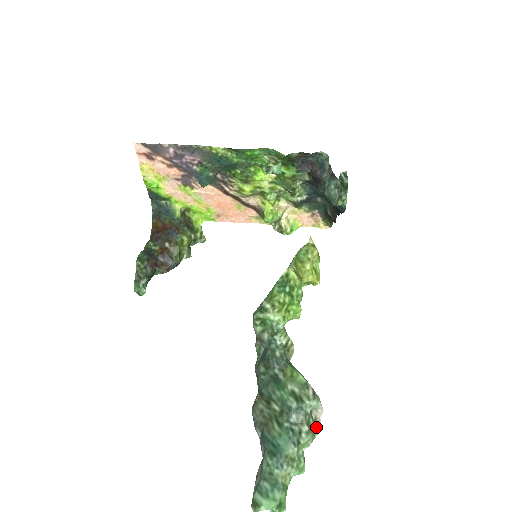
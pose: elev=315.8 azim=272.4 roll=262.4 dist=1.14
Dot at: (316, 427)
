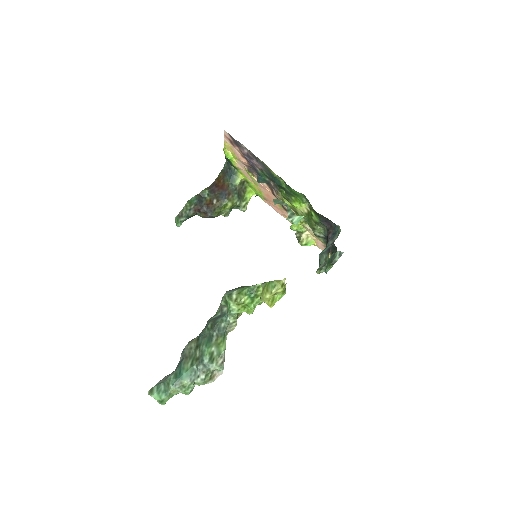
Dot at: (211, 379)
